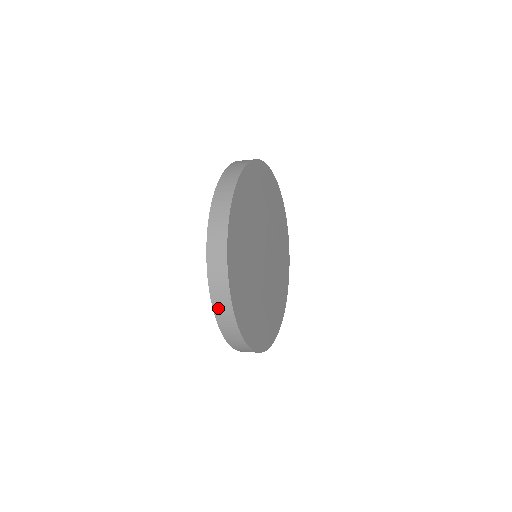
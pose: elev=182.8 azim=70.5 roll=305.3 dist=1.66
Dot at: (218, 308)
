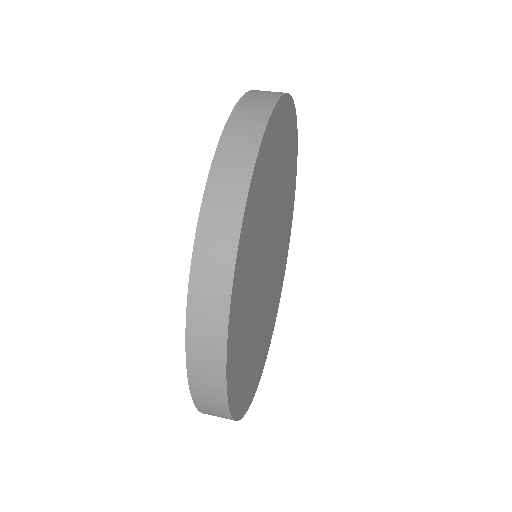
Dot at: occluded
